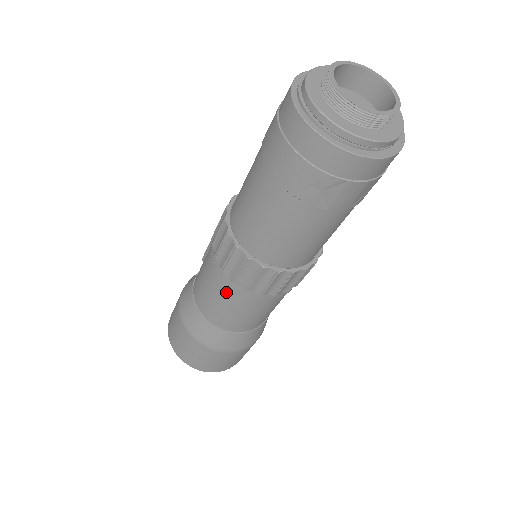
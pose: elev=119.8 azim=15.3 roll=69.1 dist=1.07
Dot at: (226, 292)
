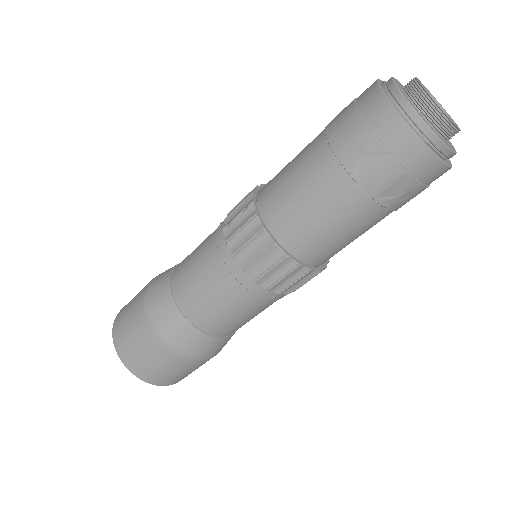
Dot at: (212, 257)
